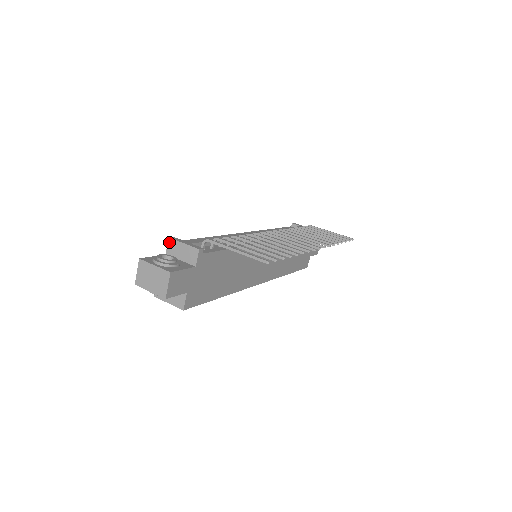
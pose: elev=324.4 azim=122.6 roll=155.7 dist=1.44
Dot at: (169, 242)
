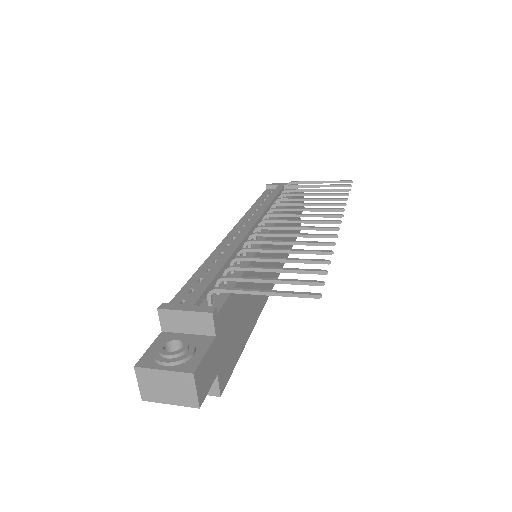
Dot at: (160, 315)
